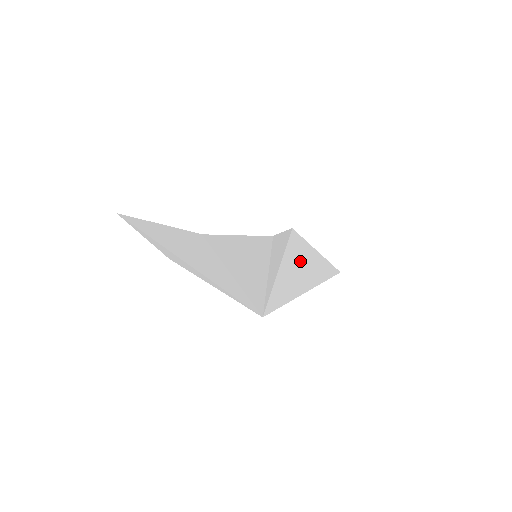
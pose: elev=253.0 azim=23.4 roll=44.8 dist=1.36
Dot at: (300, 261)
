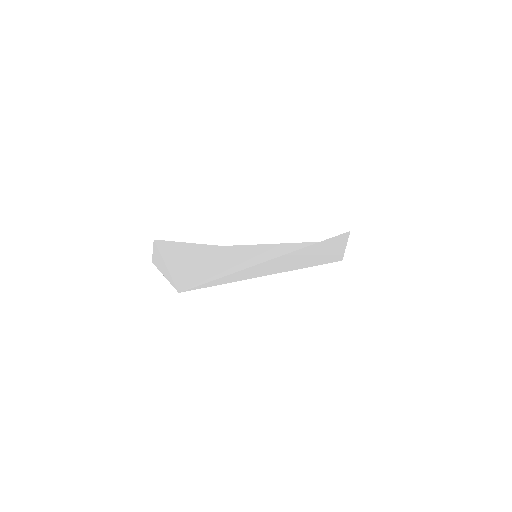
Dot at: (302, 256)
